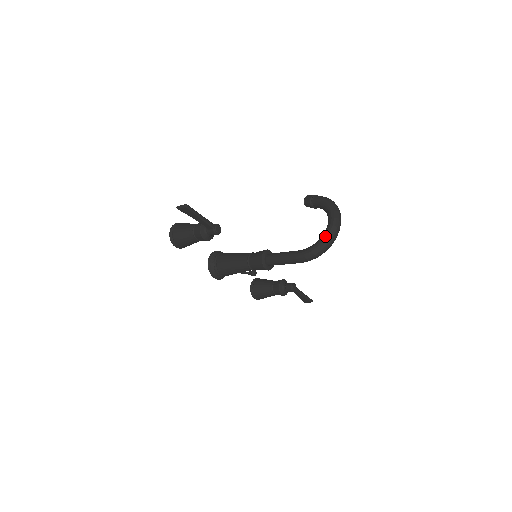
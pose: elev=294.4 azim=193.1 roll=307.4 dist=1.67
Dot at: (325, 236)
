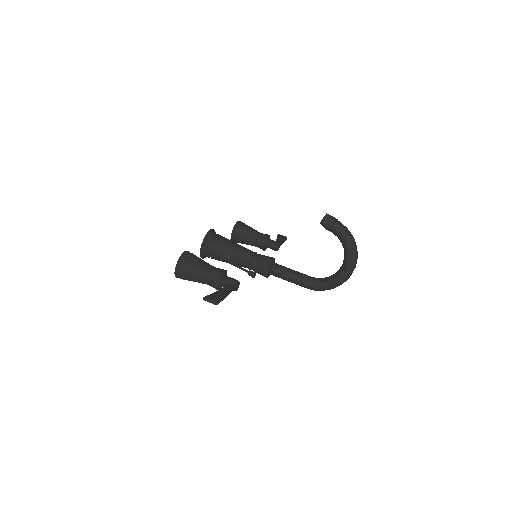
Dot at: (339, 281)
